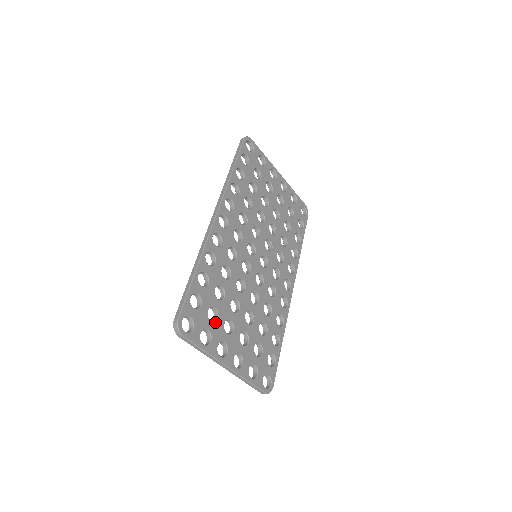
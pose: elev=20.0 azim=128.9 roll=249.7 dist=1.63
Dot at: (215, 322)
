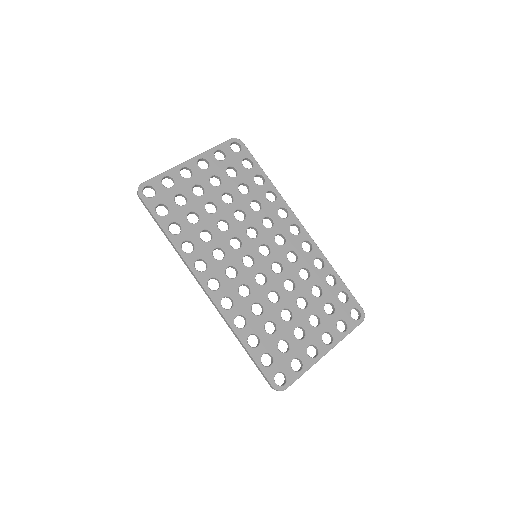
Dot at: (290, 347)
